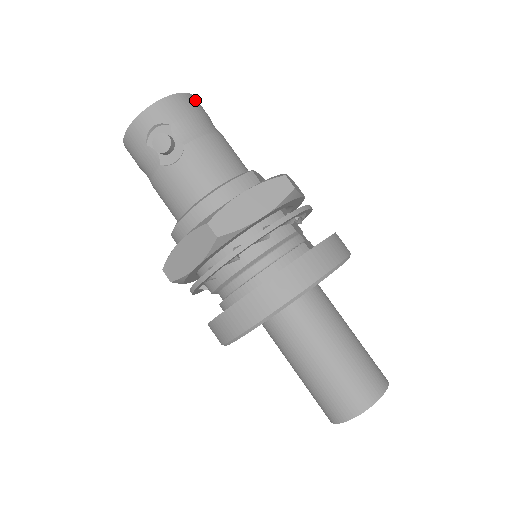
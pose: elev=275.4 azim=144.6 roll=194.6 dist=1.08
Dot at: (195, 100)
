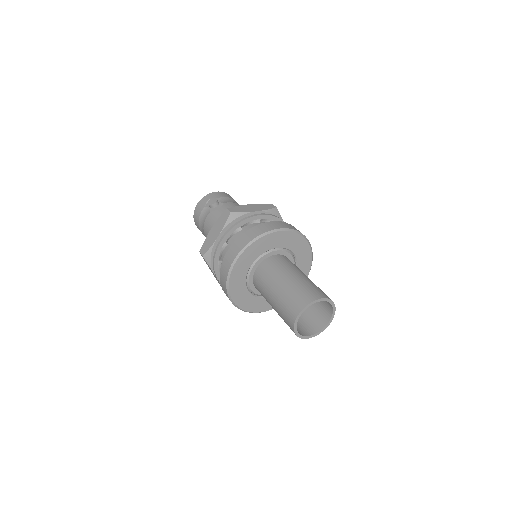
Dot at: occluded
